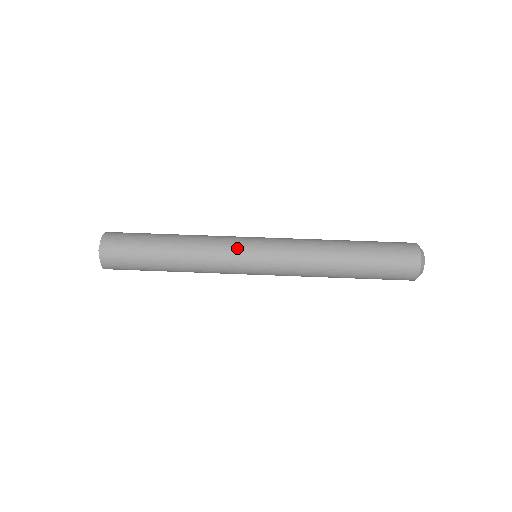
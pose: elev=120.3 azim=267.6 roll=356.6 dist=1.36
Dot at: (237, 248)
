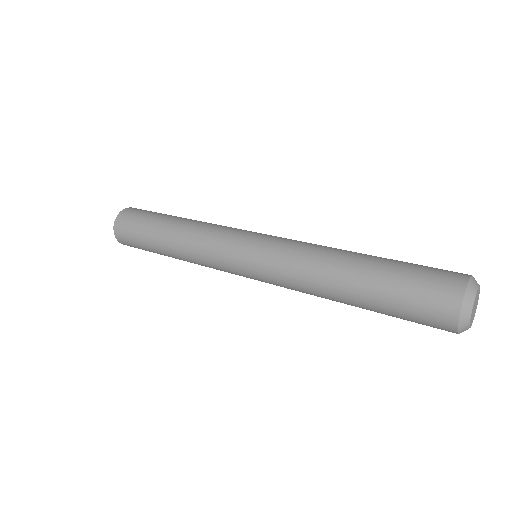
Dot at: (233, 233)
